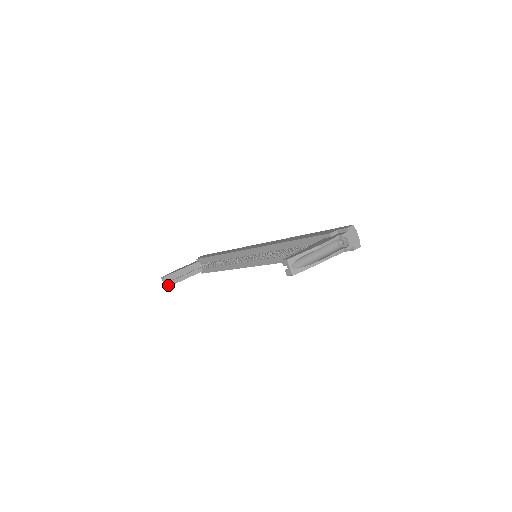
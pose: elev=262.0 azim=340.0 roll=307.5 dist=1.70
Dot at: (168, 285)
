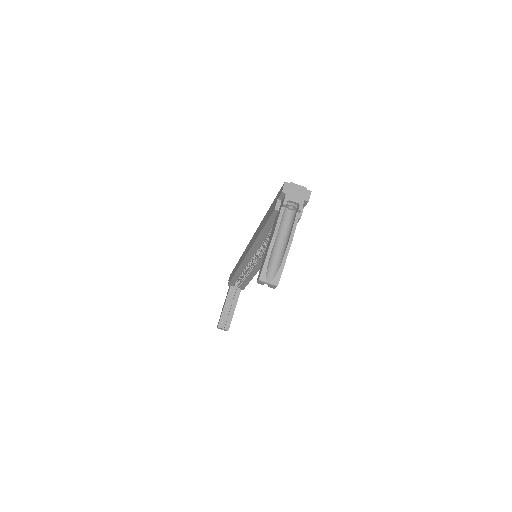
Dot at: (227, 329)
